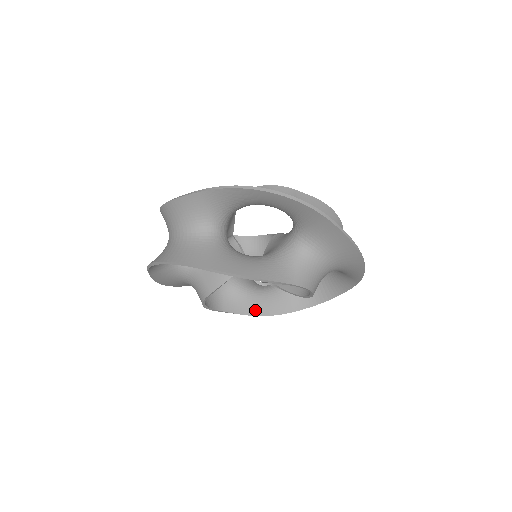
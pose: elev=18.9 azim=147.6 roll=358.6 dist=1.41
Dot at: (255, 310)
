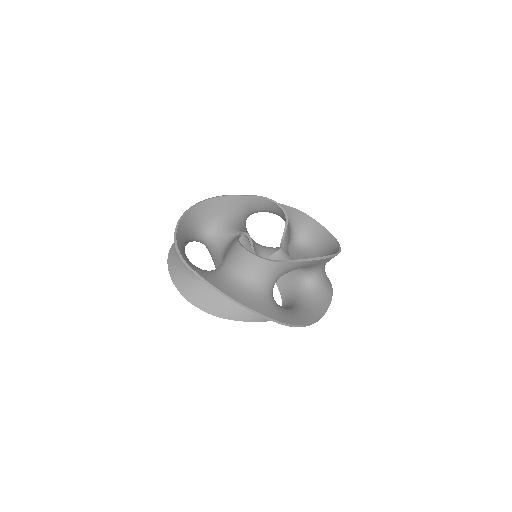
Dot at: occluded
